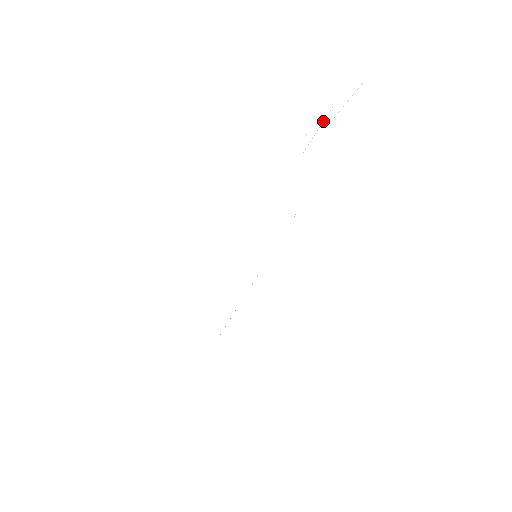
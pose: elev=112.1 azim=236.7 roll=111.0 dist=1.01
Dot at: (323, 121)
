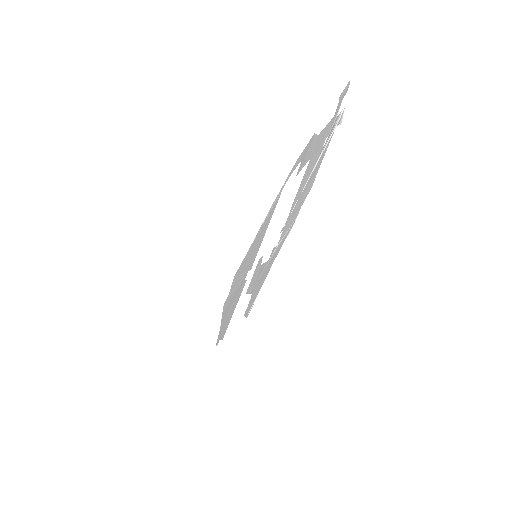
Dot at: (285, 235)
